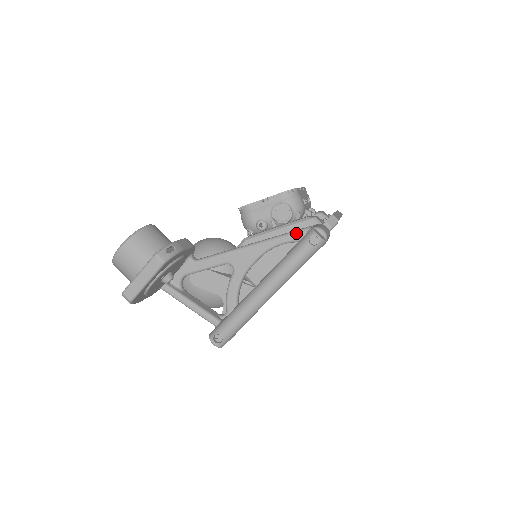
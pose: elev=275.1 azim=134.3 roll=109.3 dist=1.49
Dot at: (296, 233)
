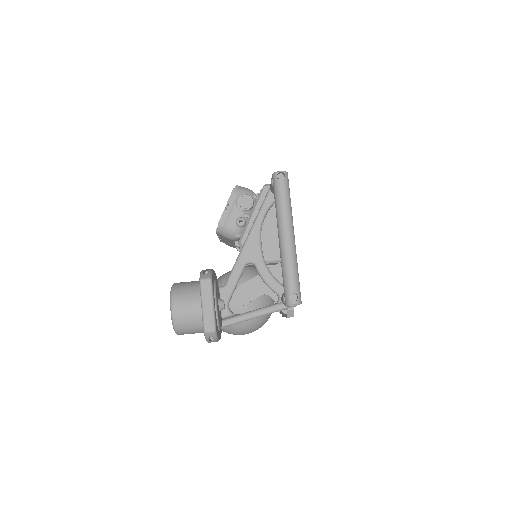
Dot at: (265, 201)
